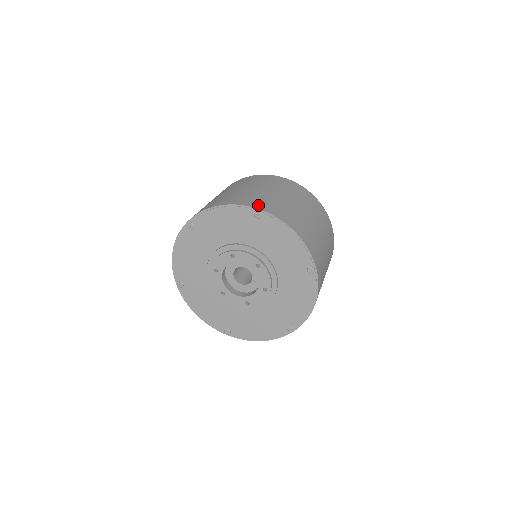
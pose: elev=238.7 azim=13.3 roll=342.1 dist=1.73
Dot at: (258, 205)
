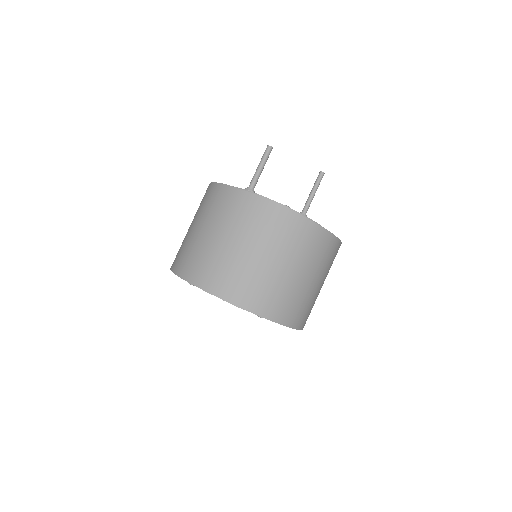
Dot at: (189, 273)
